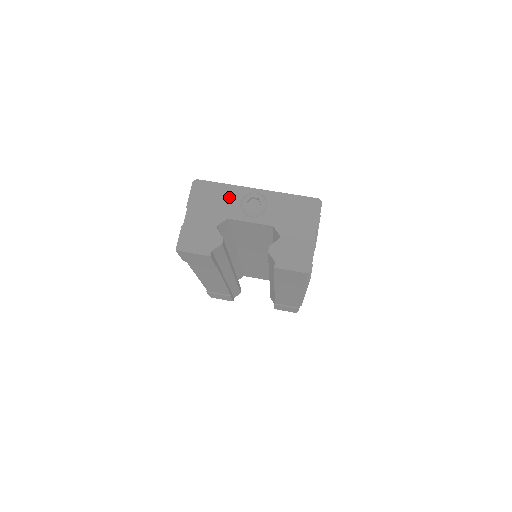
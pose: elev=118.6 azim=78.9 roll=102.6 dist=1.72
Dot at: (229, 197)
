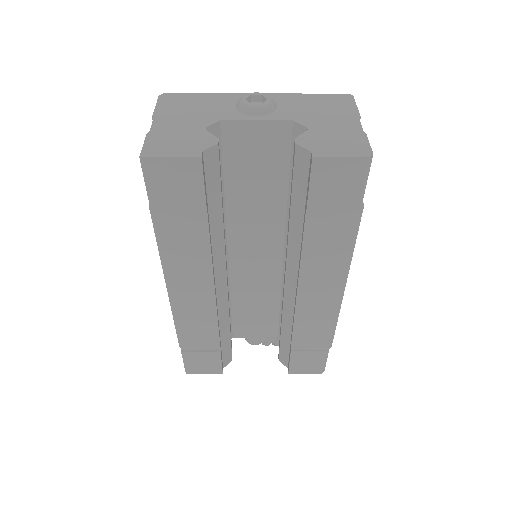
Dot at: (217, 103)
